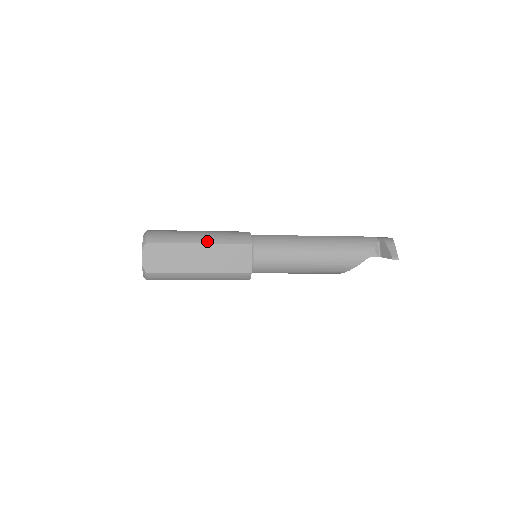
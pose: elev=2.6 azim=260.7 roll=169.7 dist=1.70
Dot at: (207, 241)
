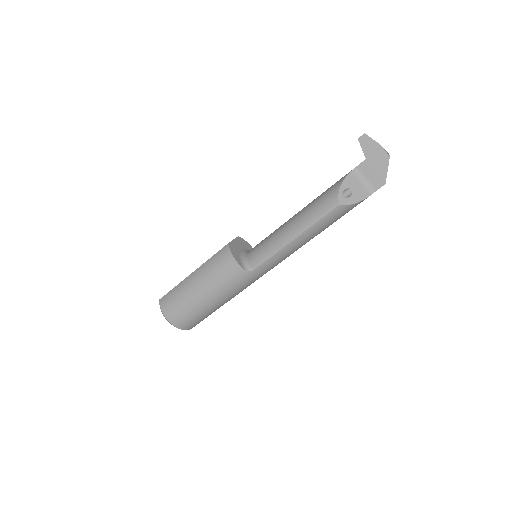
Dot at: occluded
